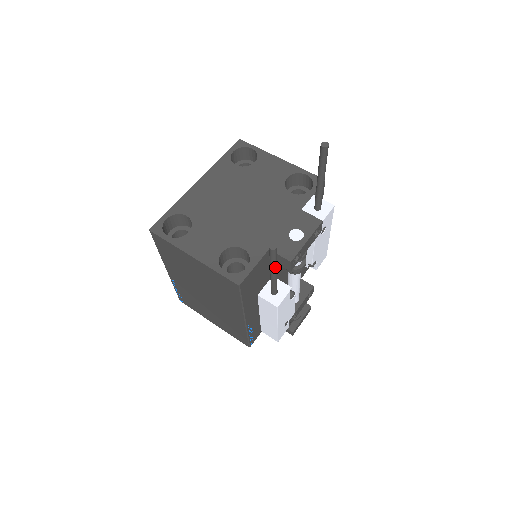
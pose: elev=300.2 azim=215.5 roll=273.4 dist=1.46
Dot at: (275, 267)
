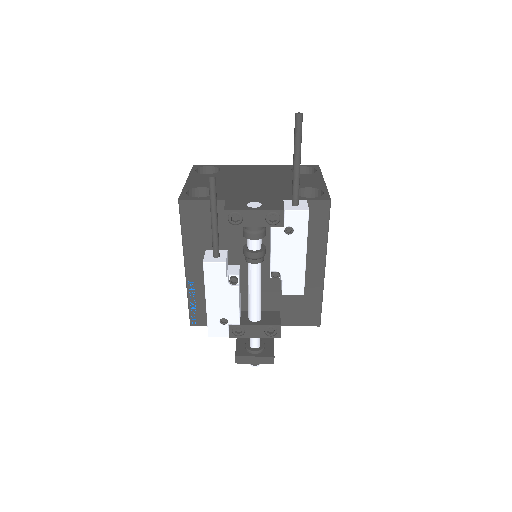
Dot at: (212, 207)
